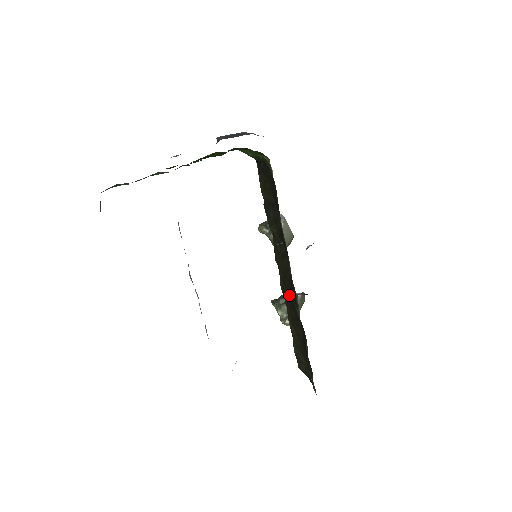
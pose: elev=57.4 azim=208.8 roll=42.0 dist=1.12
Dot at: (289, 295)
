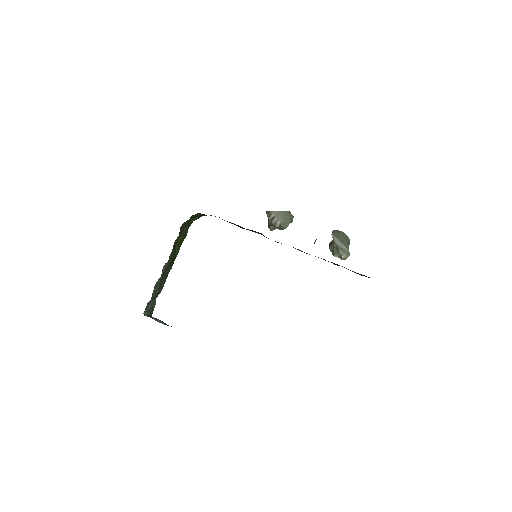
Dot at: (302, 251)
